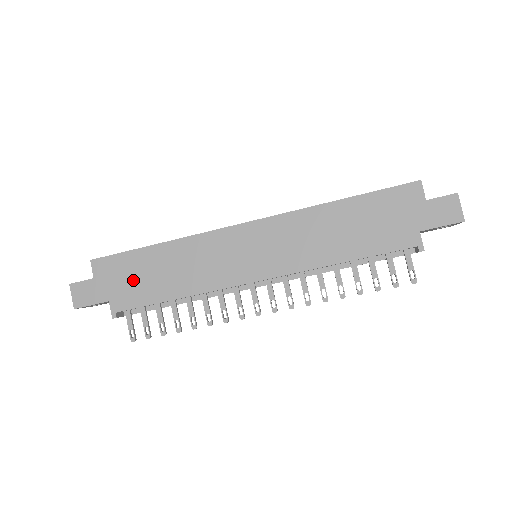
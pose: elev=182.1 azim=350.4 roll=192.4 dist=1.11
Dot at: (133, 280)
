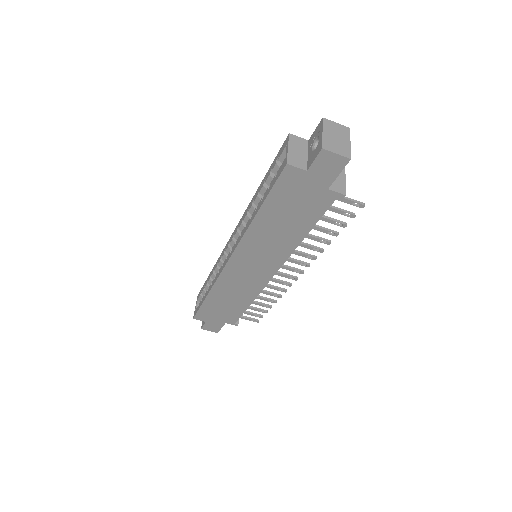
Dot at: (221, 312)
